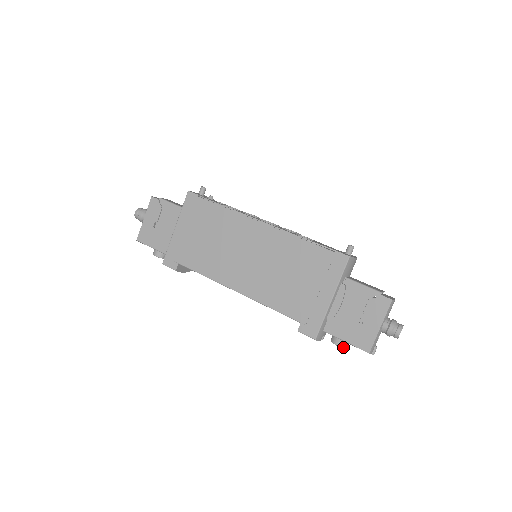
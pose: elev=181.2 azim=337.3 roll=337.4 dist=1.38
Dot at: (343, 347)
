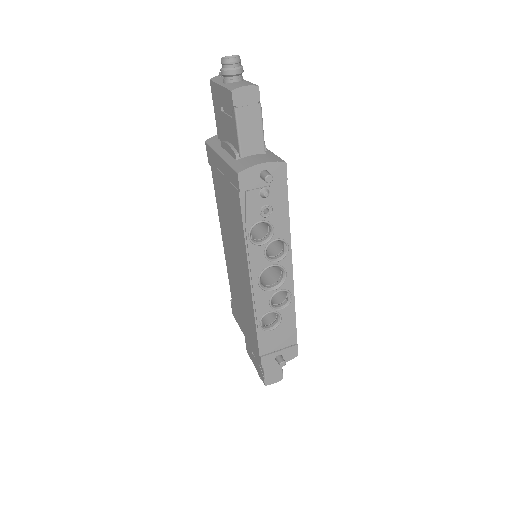
Dot at: occluded
